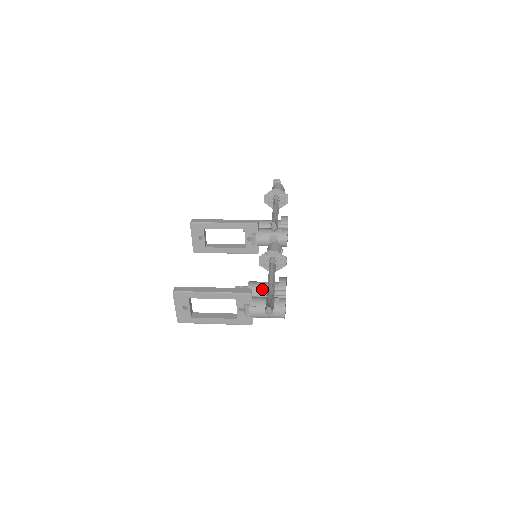
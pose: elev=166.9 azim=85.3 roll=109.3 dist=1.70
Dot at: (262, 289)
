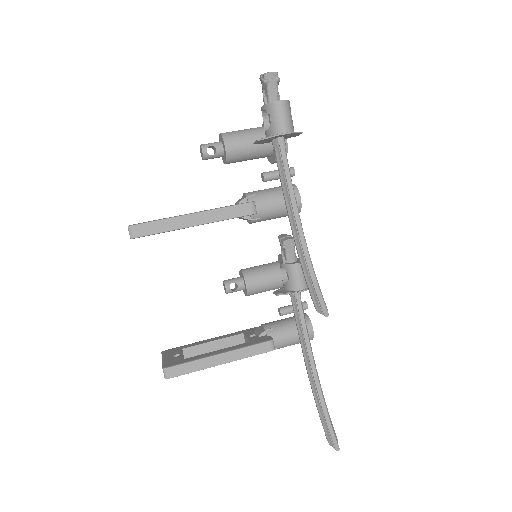
Dot at: (267, 289)
